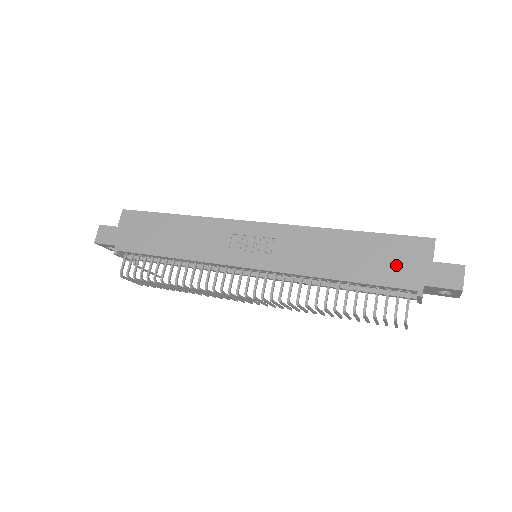
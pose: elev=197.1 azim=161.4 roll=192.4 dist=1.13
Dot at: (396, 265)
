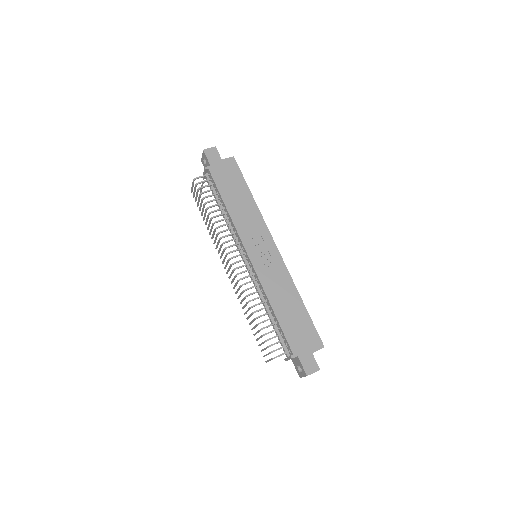
Dot at: (299, 336)
